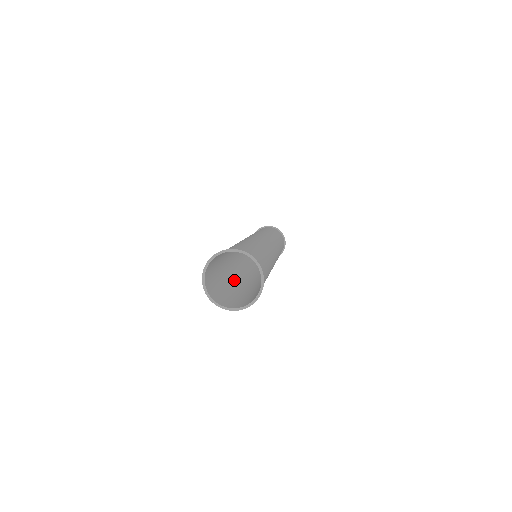
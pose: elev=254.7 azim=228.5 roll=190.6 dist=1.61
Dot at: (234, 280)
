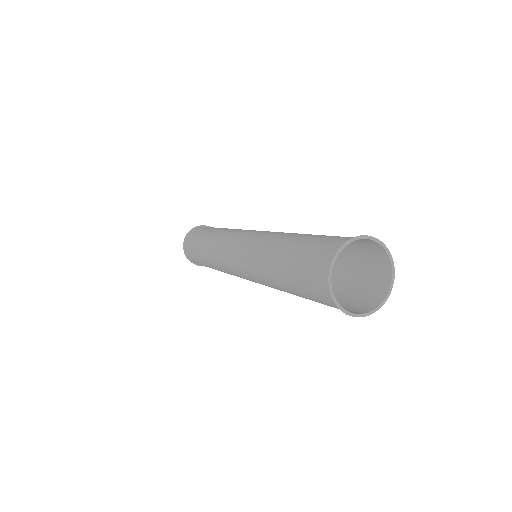
Dot at: (268, 282)
